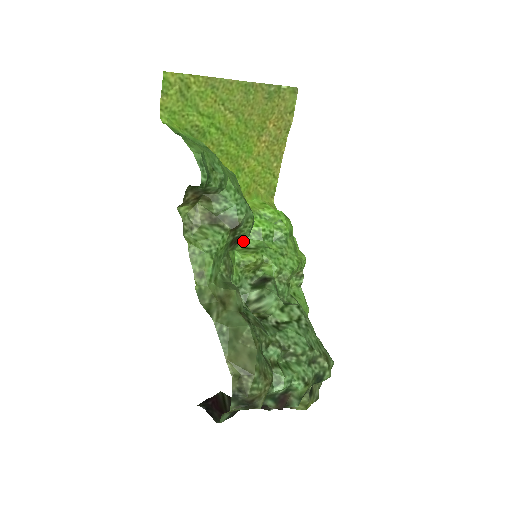
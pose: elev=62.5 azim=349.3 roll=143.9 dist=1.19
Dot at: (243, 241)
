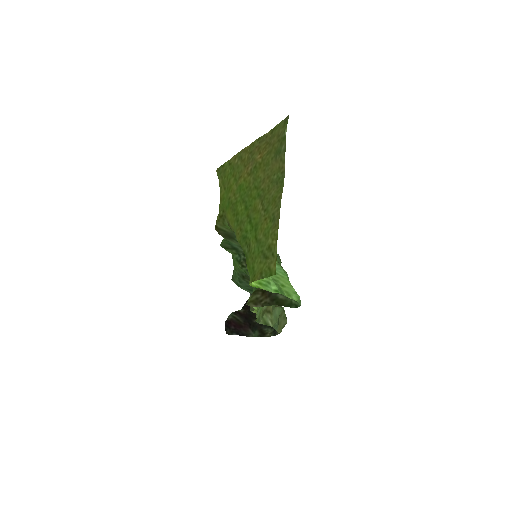
Dot at: occluded
